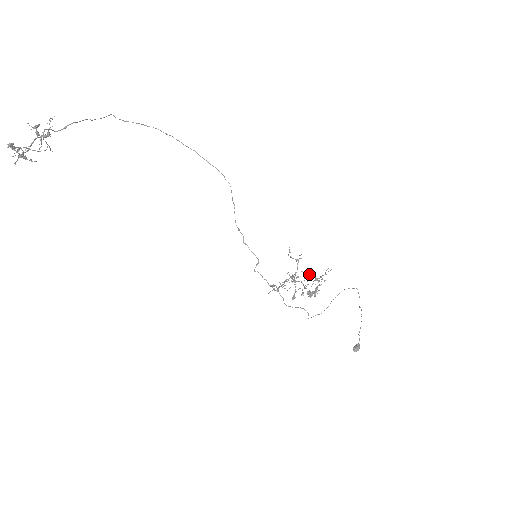
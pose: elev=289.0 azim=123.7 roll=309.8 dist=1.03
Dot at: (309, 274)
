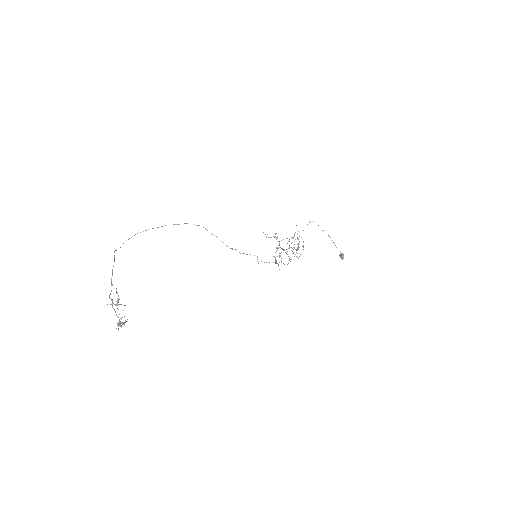
Dot at: (286, 238)
